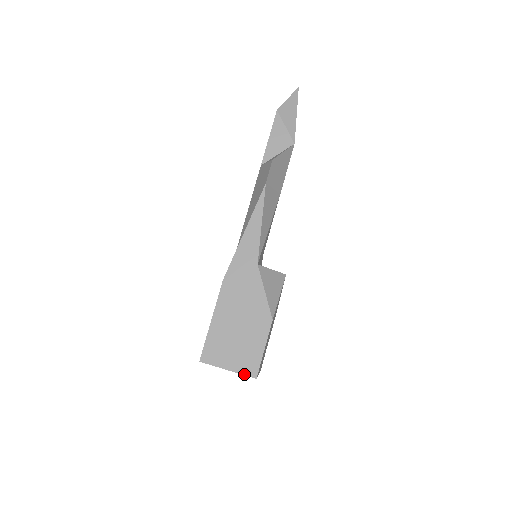
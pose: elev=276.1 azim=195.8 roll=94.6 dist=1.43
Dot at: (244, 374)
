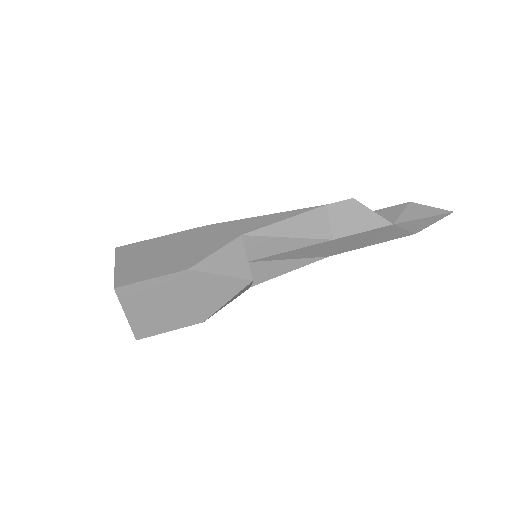
Dot at: (115, 278)
